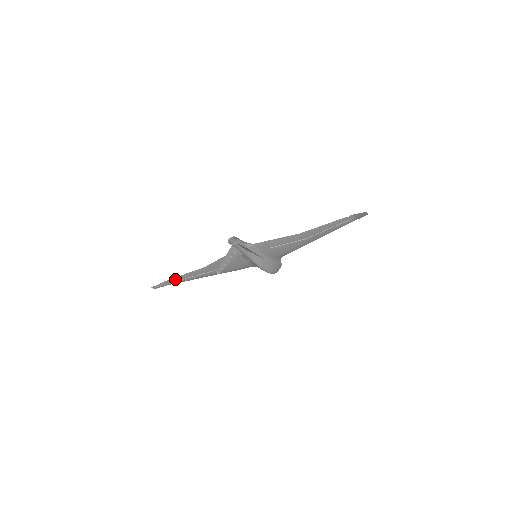
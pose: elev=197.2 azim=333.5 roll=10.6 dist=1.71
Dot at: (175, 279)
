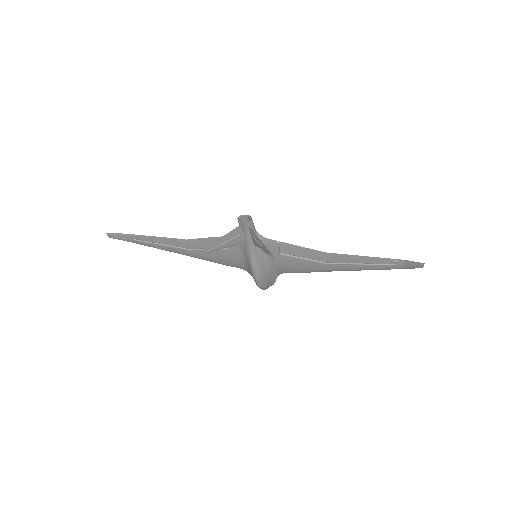
Dot at: (141, 237)
